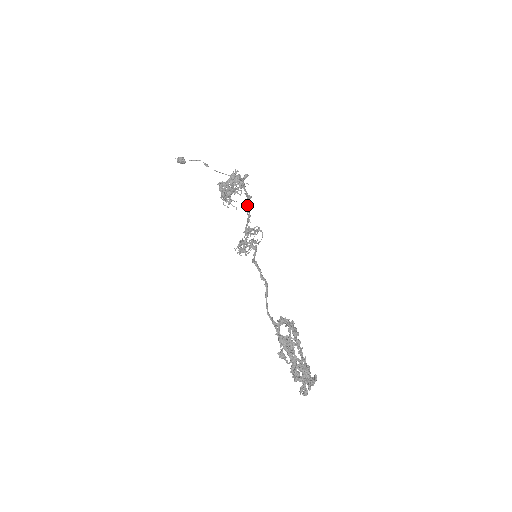
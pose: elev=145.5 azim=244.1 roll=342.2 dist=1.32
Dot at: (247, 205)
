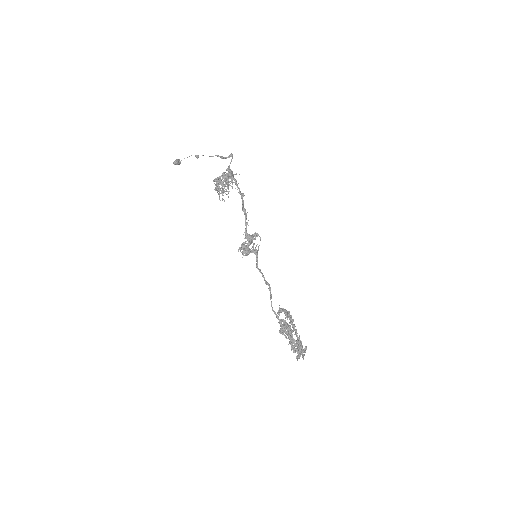
Dot at: (242, 205)
